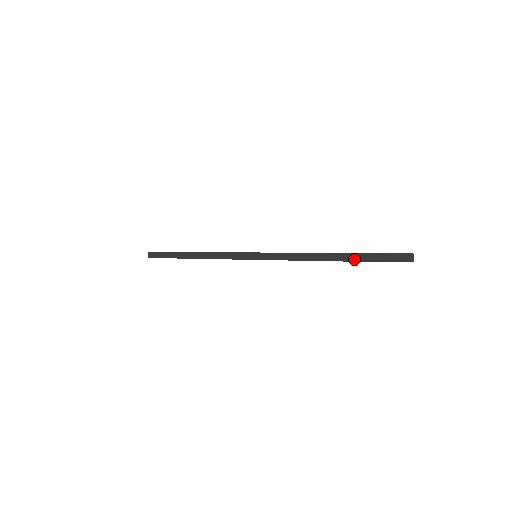
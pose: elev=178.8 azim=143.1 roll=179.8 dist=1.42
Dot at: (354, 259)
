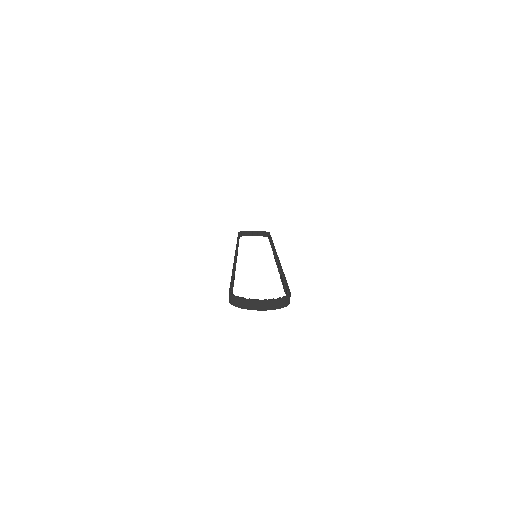
Dot at: occluded
